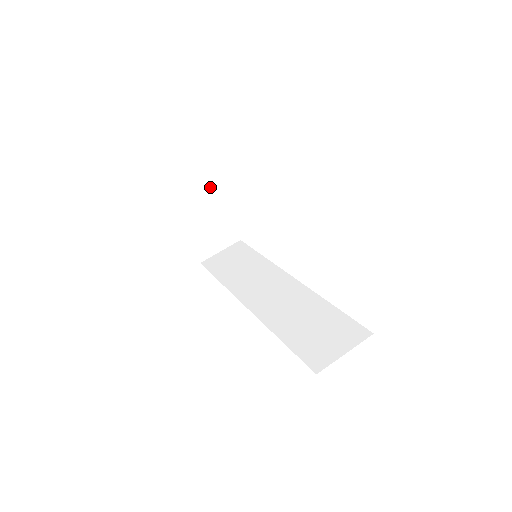
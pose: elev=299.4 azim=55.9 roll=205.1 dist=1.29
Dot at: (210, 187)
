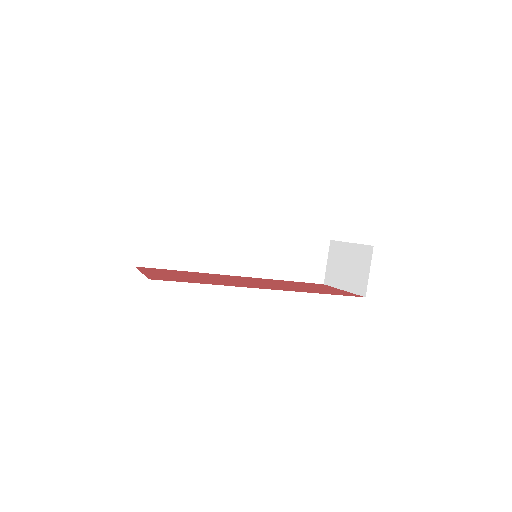
Dot at: occluded
